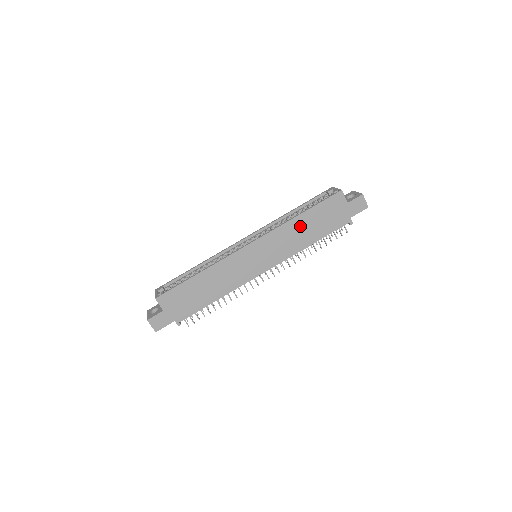
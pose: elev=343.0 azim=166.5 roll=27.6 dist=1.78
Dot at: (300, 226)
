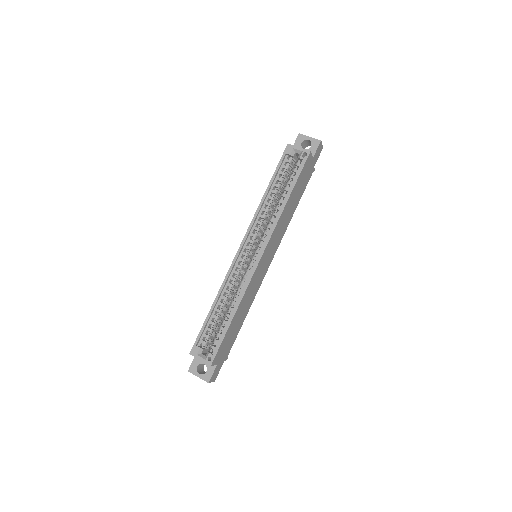
Dot at: (288, 208)
